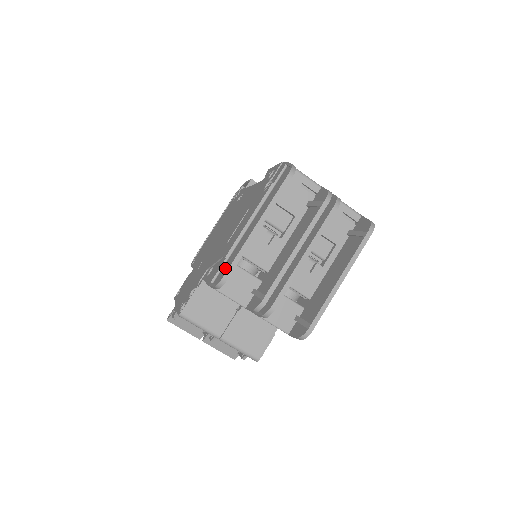
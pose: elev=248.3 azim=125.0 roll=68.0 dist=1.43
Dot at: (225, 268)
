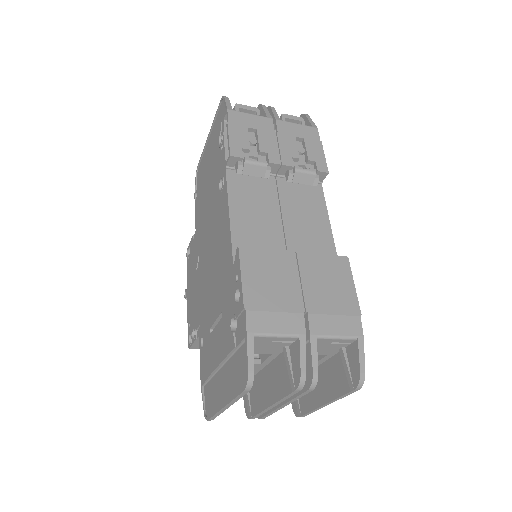
Dot at: (209, 397)
